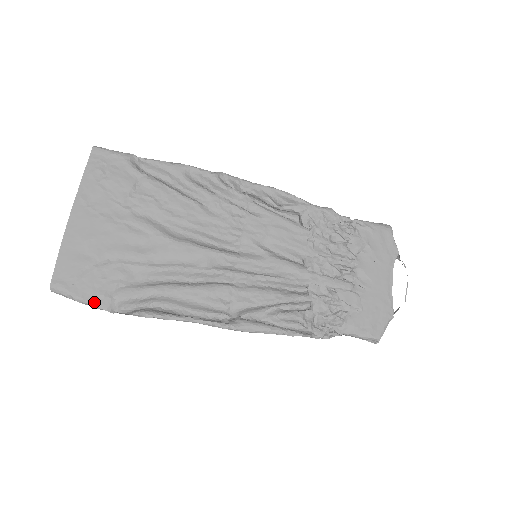
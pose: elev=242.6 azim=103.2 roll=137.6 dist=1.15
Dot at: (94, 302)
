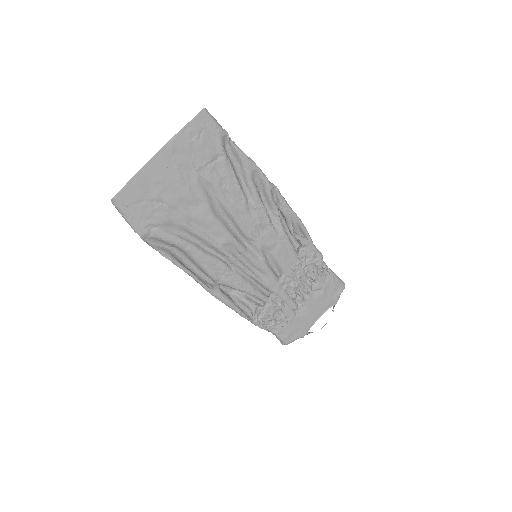
Dot at: (136, 227)
